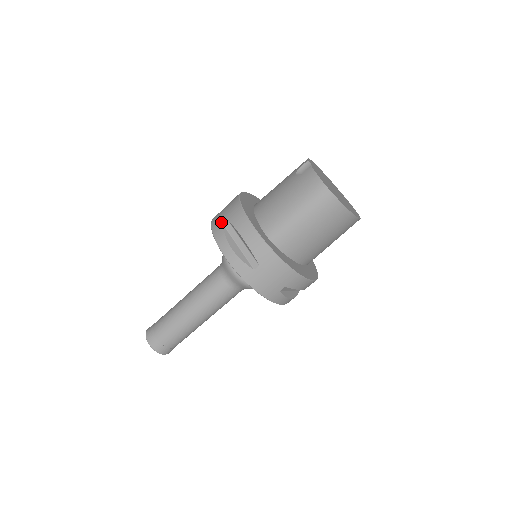
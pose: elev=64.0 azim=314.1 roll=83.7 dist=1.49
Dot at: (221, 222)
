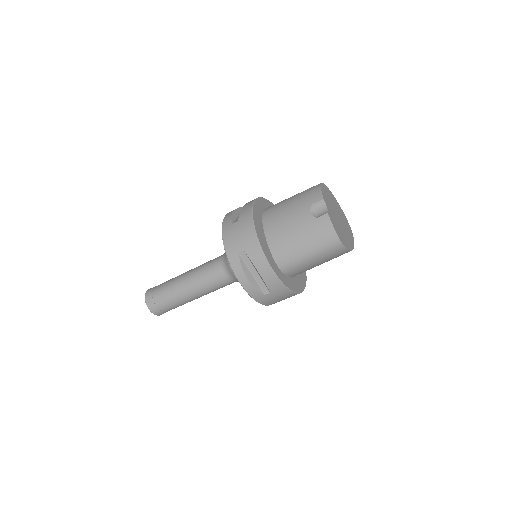
Dot at: (236, 249)
